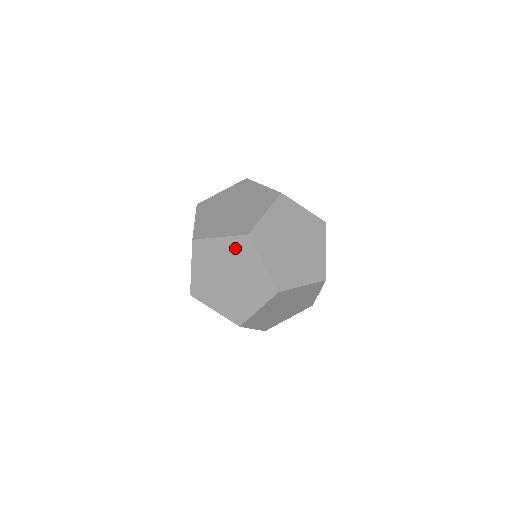
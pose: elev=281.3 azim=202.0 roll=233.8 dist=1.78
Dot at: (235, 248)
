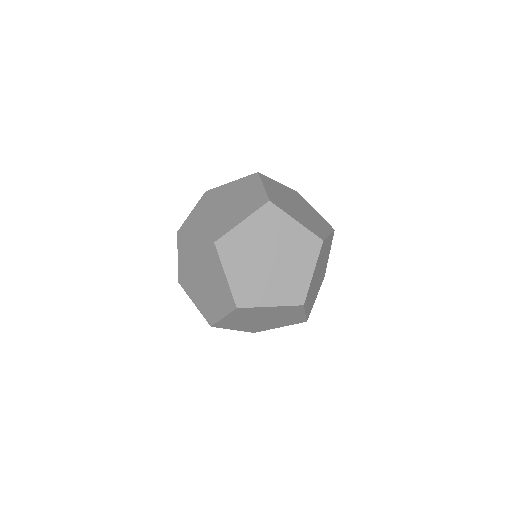
Dot at: (184, 252)
